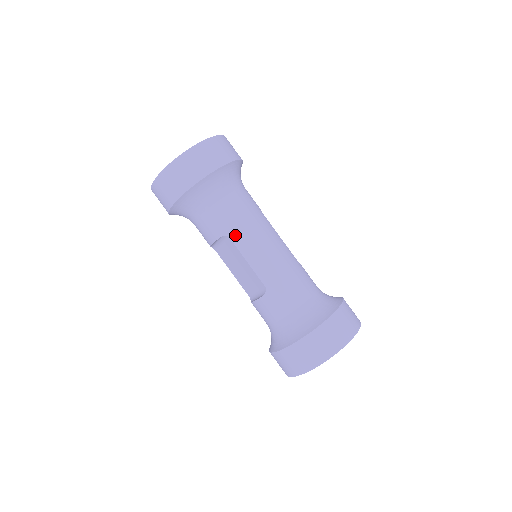
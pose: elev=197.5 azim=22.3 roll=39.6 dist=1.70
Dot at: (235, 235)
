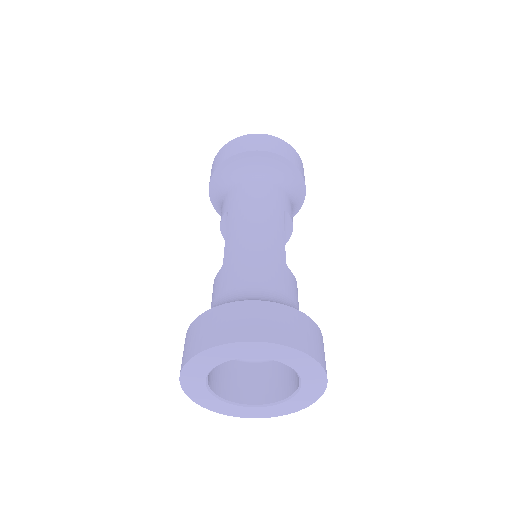
Dot at: (233, 210)
